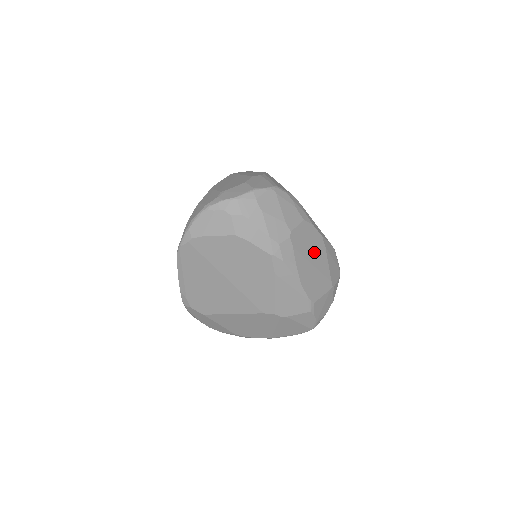
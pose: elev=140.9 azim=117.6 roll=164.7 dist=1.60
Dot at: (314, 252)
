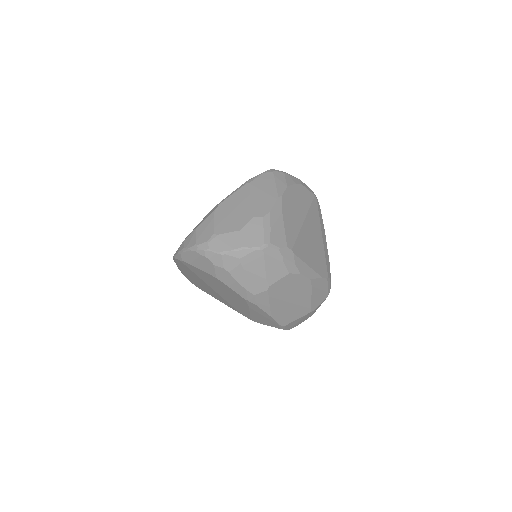
Dot at: (295, 293)
